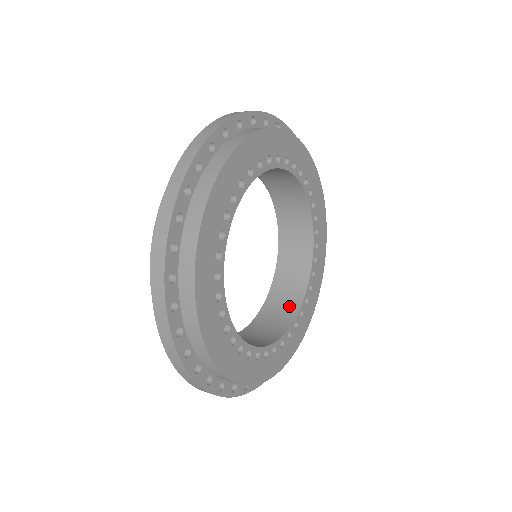
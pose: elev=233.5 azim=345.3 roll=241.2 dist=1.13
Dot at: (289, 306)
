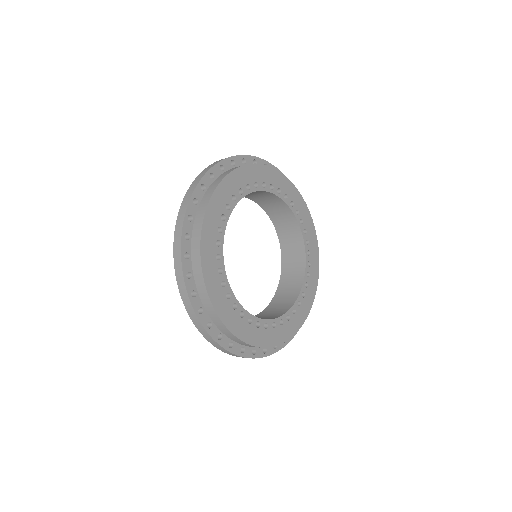
Dot at: (285, 305)
